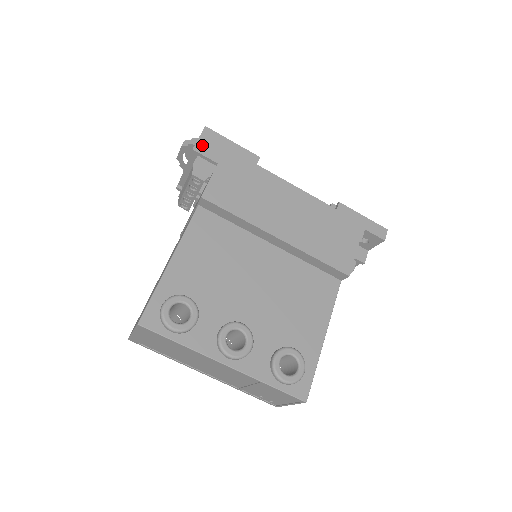
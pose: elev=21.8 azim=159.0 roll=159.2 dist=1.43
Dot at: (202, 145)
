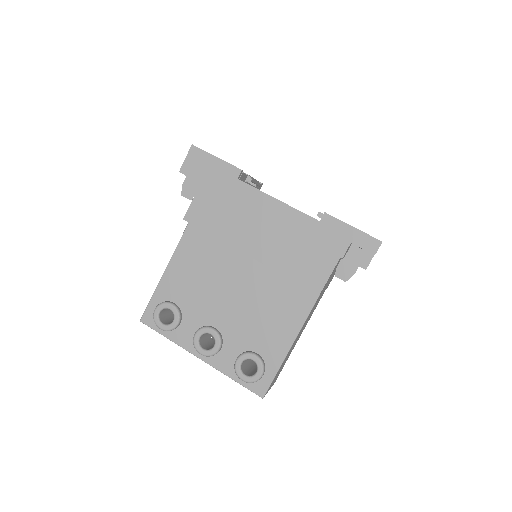
Dot at: (188, 166)
